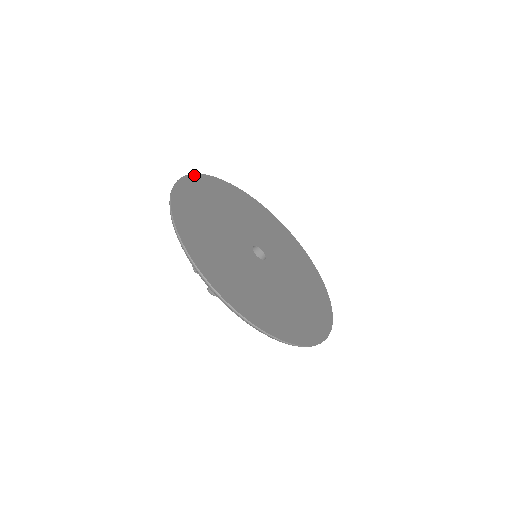
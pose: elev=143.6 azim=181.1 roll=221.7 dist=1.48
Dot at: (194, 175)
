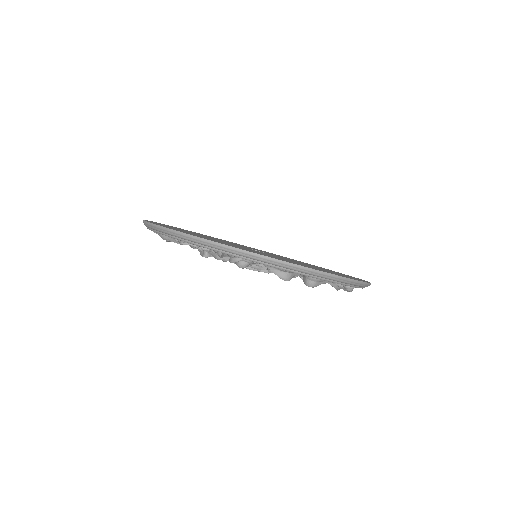
Dot at: occluded
